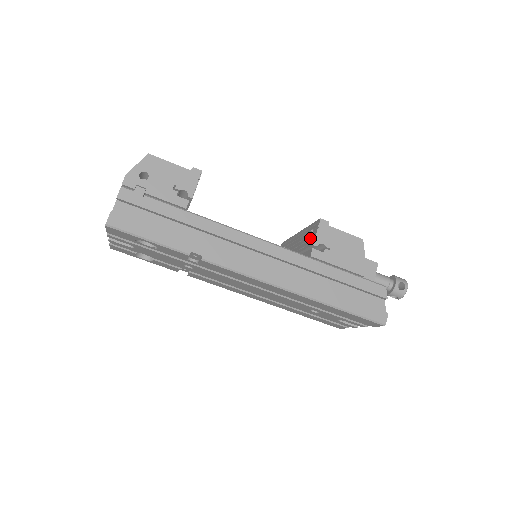
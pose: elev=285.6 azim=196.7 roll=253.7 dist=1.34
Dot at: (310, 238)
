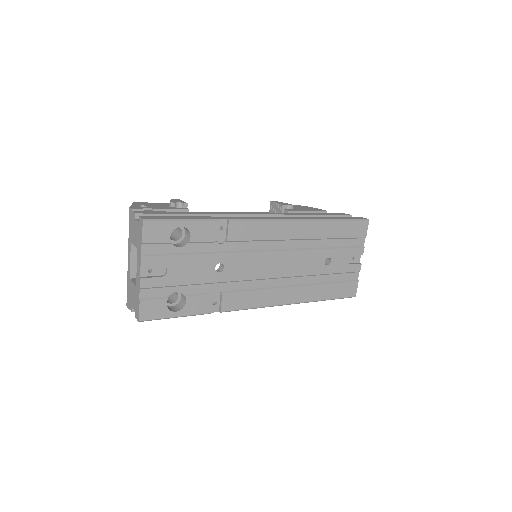
Dot at: occluded
